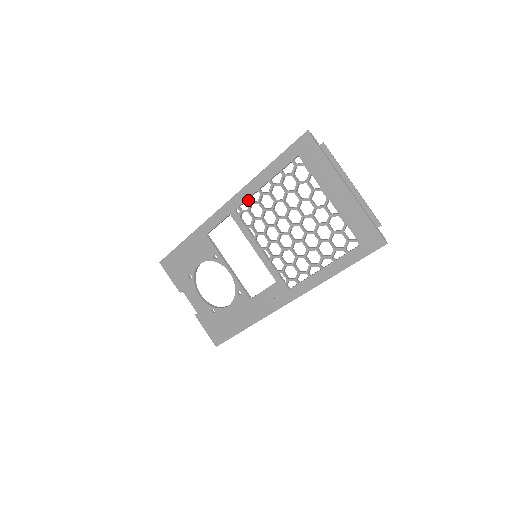
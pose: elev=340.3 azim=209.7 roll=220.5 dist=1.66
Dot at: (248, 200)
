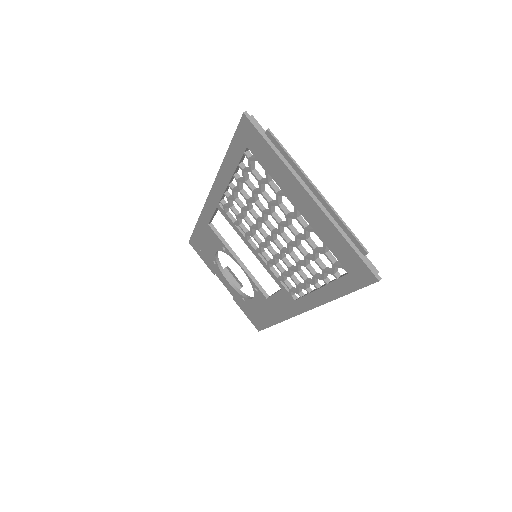
Dot at: occluded
